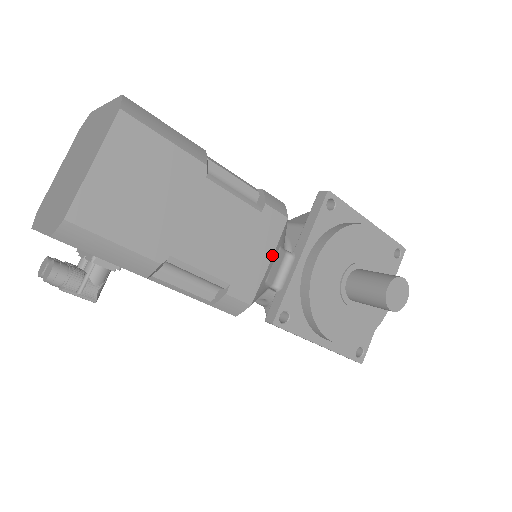
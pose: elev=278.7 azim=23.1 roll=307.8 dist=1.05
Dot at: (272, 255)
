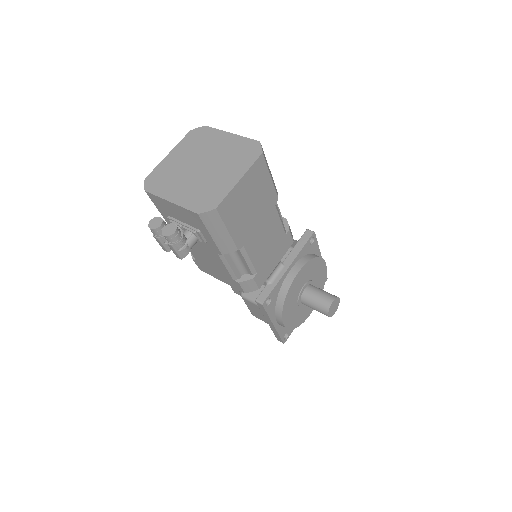
Dot at: occluded
